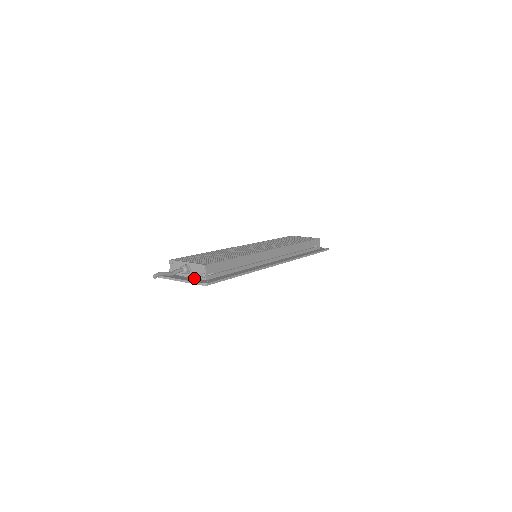
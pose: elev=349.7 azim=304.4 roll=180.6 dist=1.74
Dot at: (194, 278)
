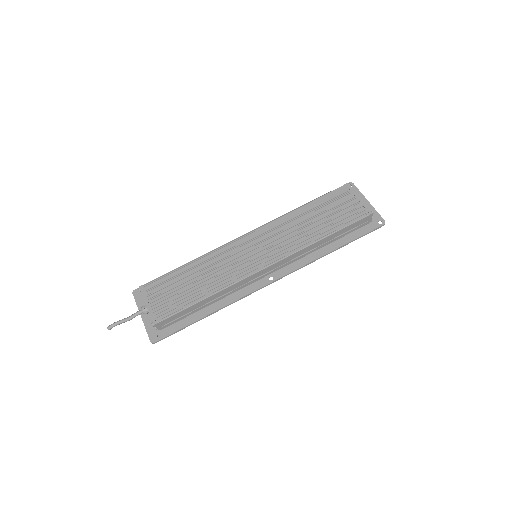
Dot at: occluded
